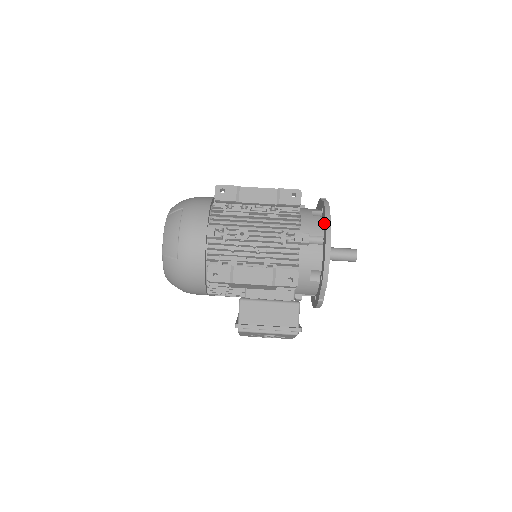
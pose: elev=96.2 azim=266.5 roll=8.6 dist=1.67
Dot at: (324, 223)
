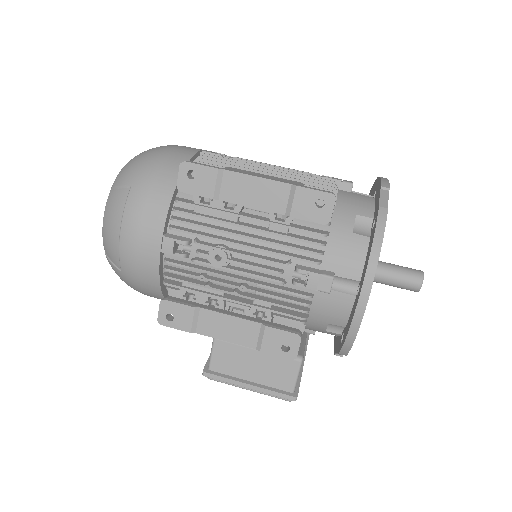
Dot at: (366, 261)
